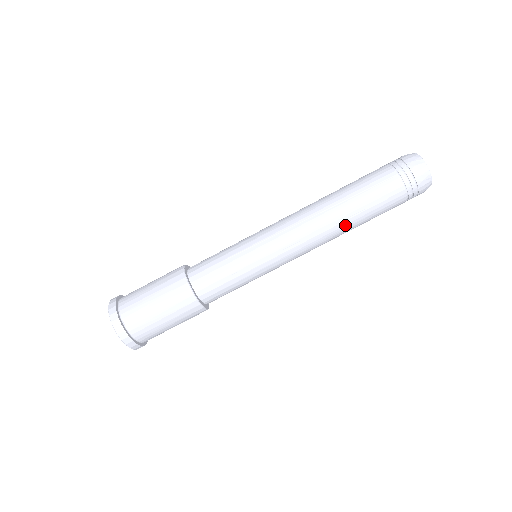
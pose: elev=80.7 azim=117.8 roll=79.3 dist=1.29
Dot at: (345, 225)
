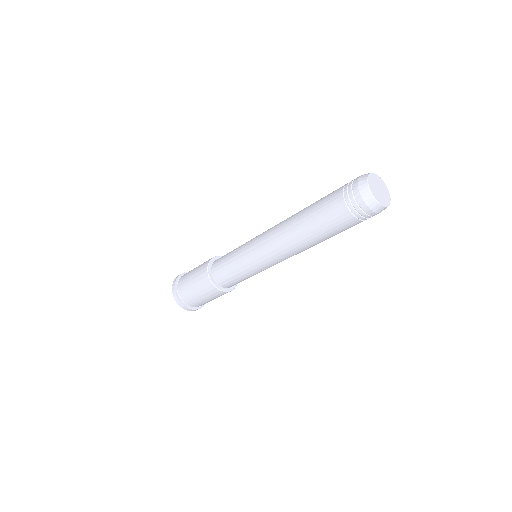
Dot at: occluded
